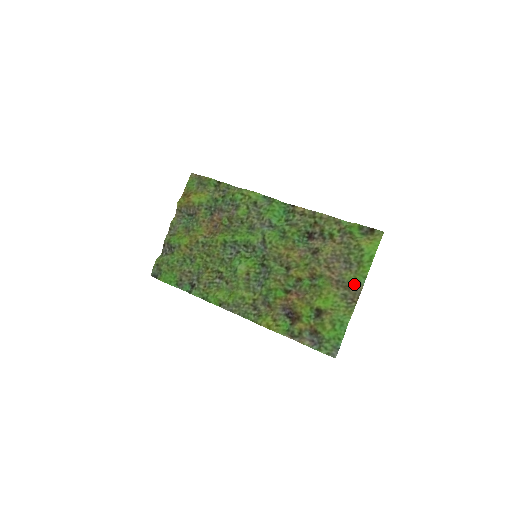
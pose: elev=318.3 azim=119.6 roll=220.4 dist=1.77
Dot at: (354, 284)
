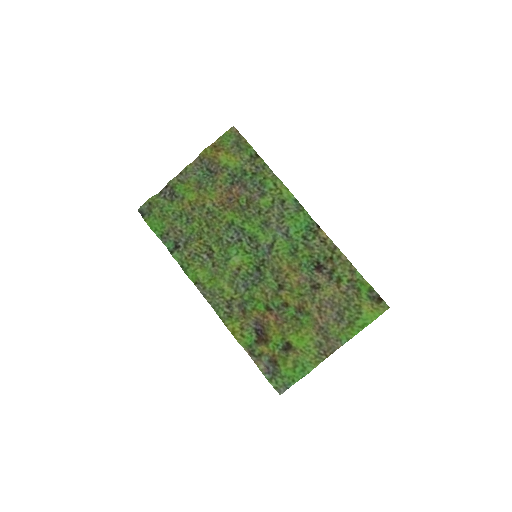
Dot at: (335, 339)
